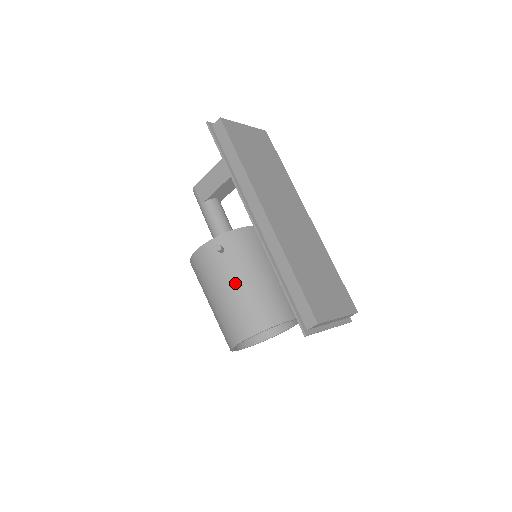
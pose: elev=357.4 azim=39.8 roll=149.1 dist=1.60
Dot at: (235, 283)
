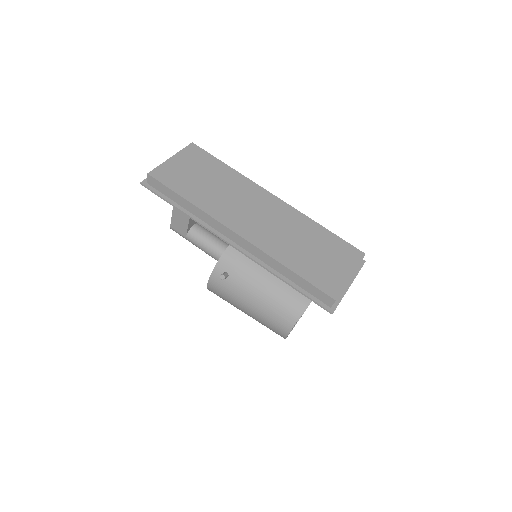
Dot at: (254, 294)
